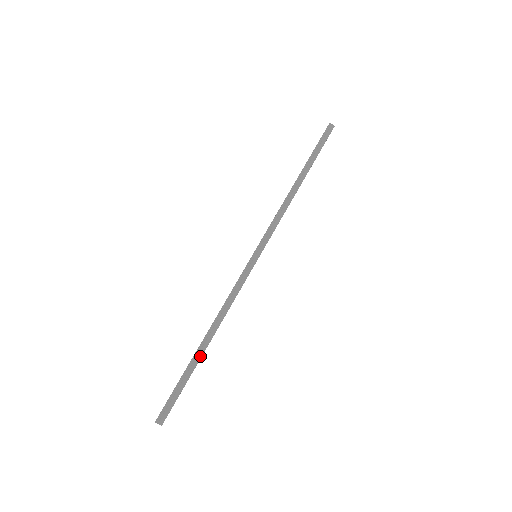
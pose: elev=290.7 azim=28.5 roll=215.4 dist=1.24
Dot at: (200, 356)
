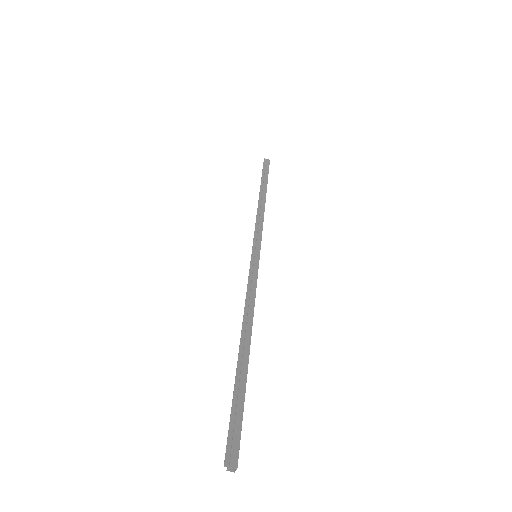
Dot at: (246, 362)
